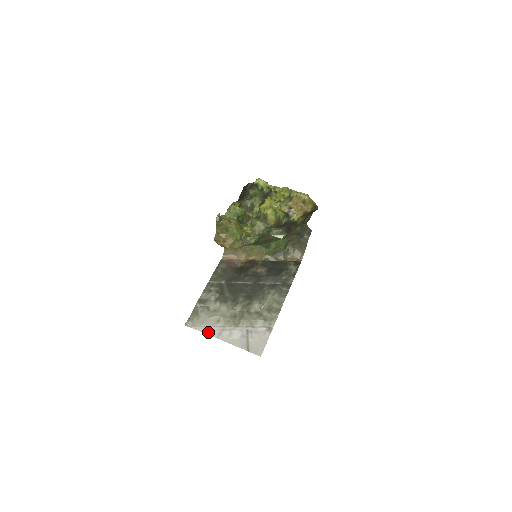
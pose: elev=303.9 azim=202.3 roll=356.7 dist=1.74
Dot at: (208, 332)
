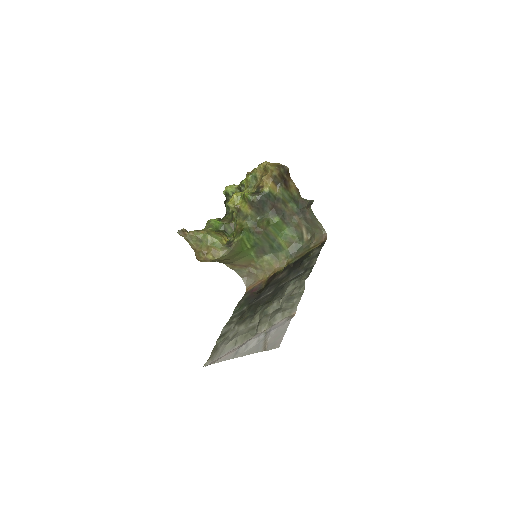
Dot at: (224, 358)
